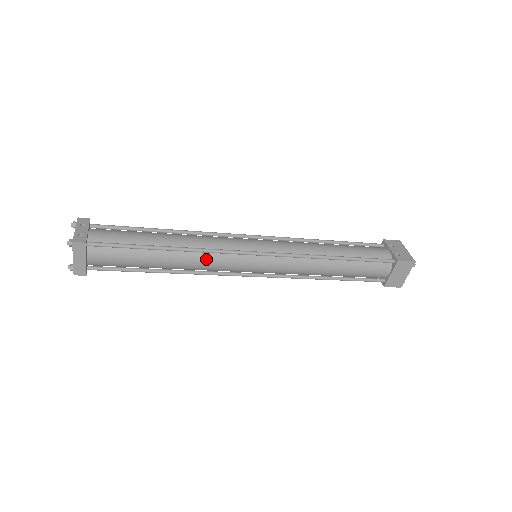
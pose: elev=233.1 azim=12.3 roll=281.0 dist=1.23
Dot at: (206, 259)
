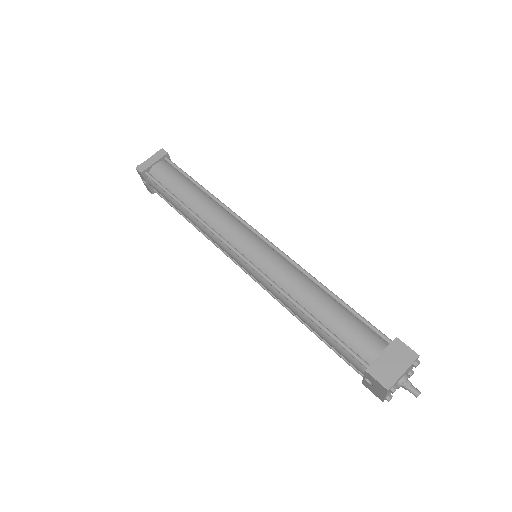
Dot at: (221, 213)
